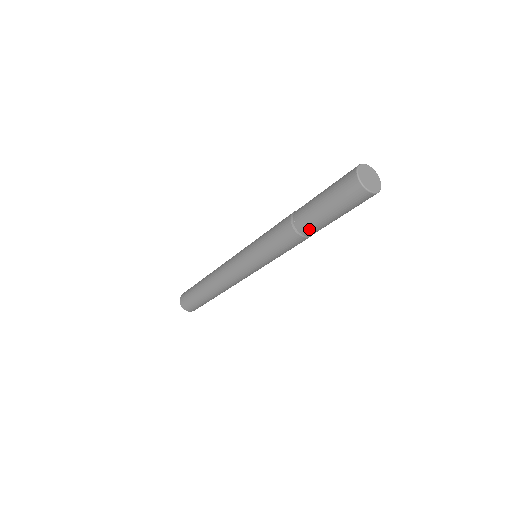
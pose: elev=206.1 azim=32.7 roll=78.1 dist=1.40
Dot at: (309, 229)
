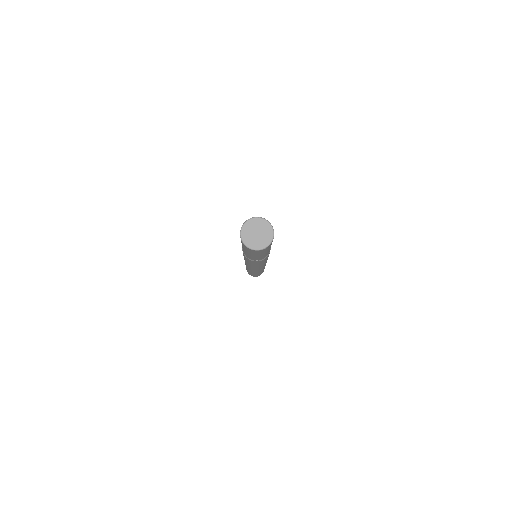
Dot at: occluded
